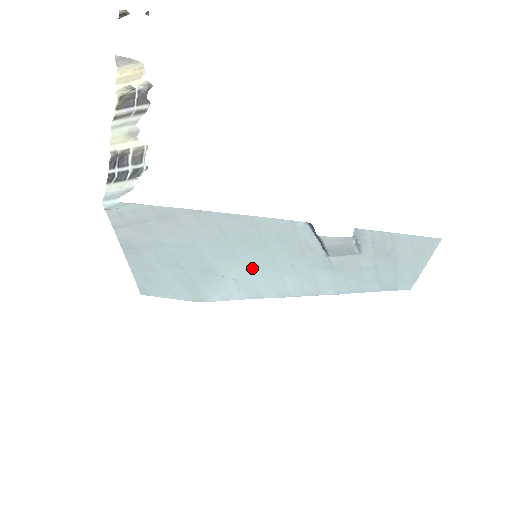
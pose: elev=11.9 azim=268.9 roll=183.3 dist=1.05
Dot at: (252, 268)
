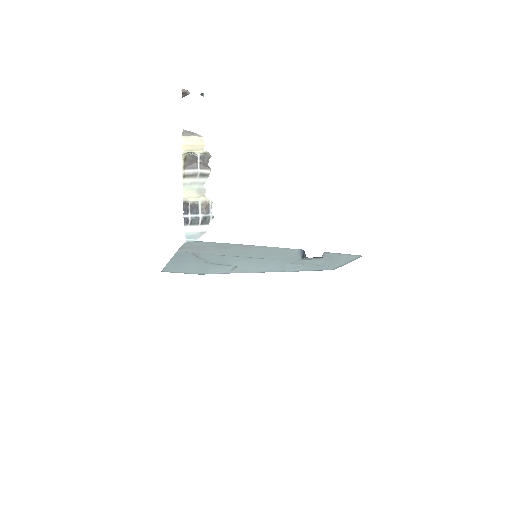
Dot at: (252, 263)
